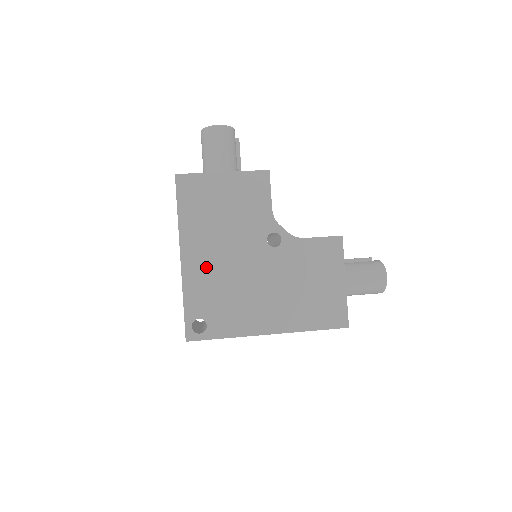
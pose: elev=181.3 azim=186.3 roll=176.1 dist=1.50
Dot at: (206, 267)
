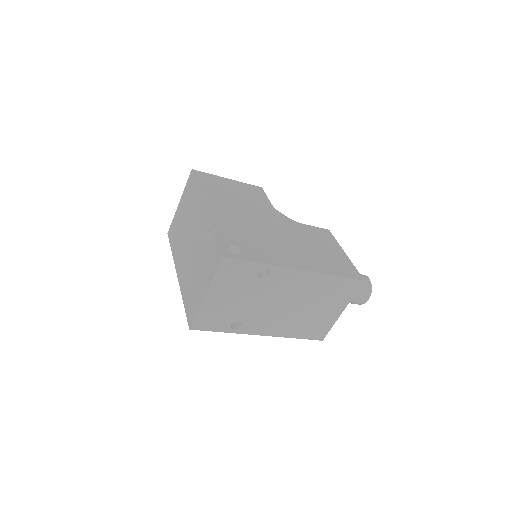
Dot at: (229, 217)
